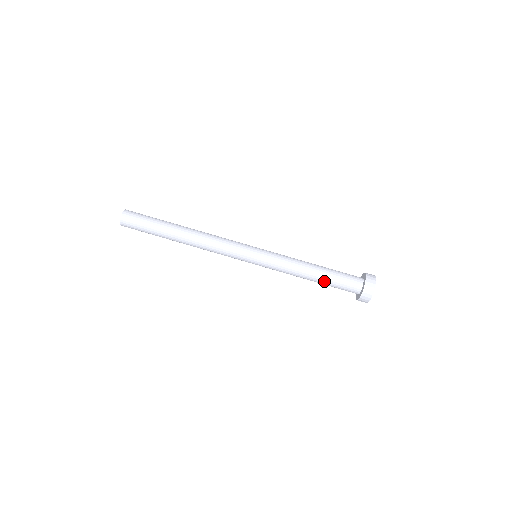
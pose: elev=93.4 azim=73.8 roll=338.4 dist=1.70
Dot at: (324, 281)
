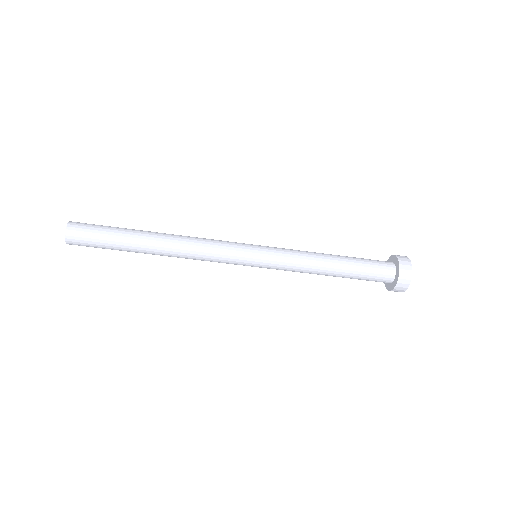
Dot at: occluded
